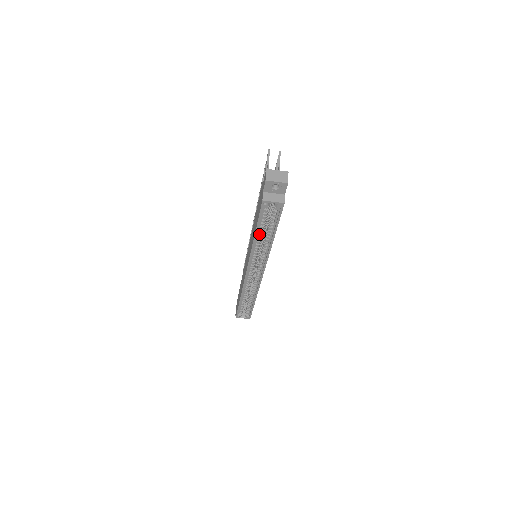
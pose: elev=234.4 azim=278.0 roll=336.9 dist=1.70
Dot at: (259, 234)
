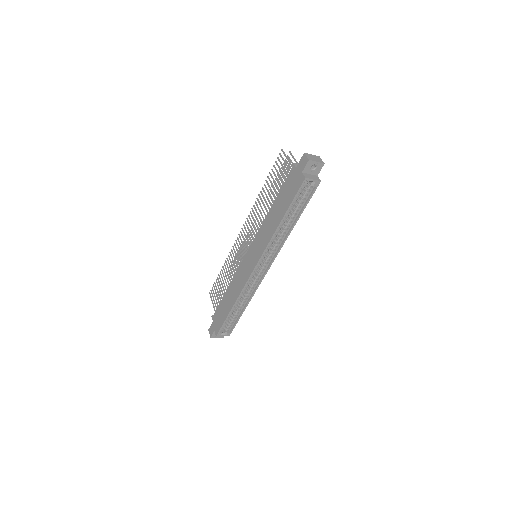
Dot at: (284, 219)
